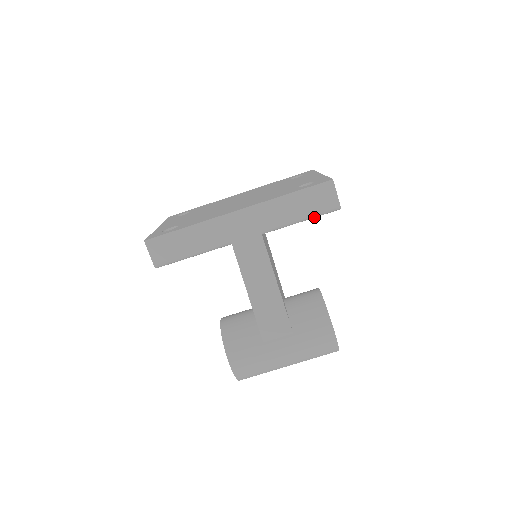
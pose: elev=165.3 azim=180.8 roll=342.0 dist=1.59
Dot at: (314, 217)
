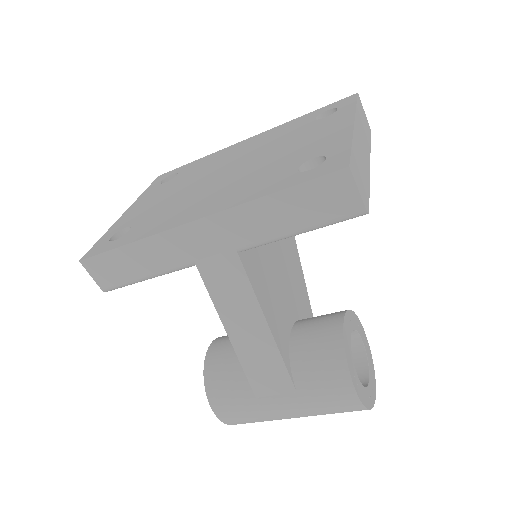
Dot at: (322, 227)
